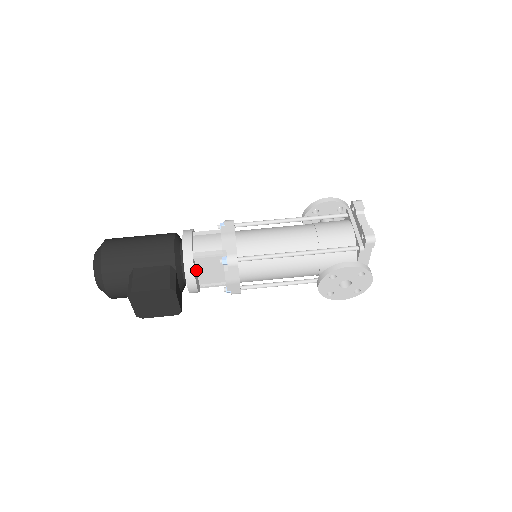
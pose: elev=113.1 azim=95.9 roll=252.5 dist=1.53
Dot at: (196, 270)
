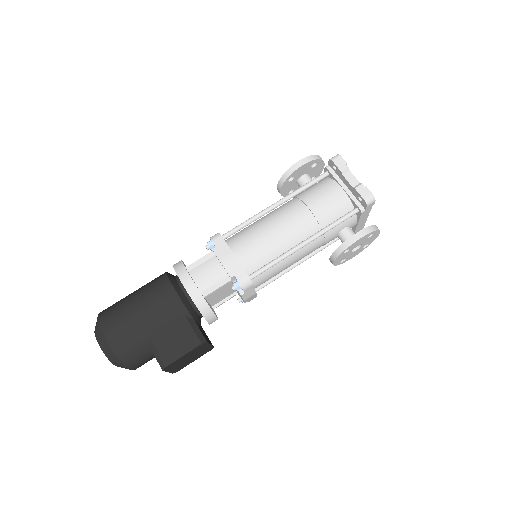
Dot at: (207, 301)
